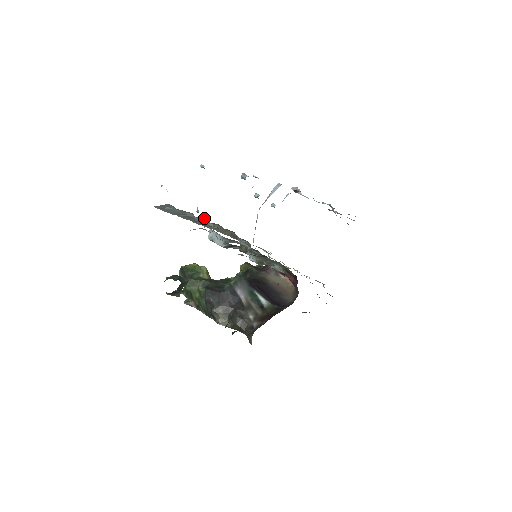
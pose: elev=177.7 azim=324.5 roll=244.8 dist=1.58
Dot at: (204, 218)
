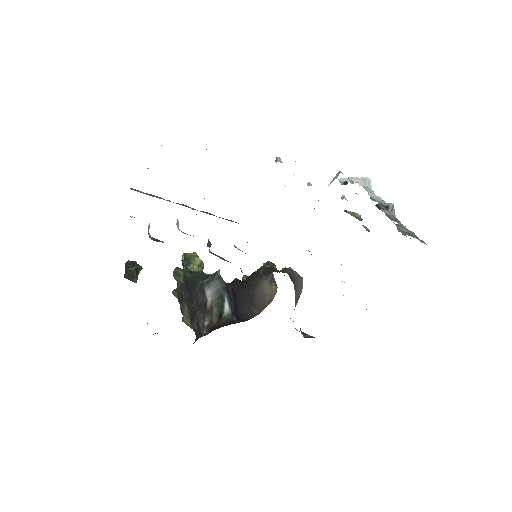
Dot at: occluded
